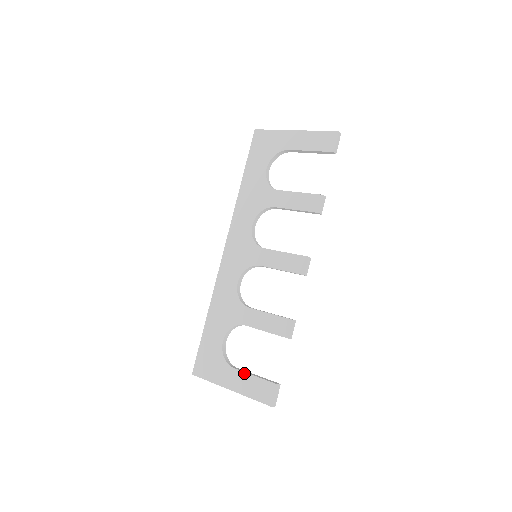
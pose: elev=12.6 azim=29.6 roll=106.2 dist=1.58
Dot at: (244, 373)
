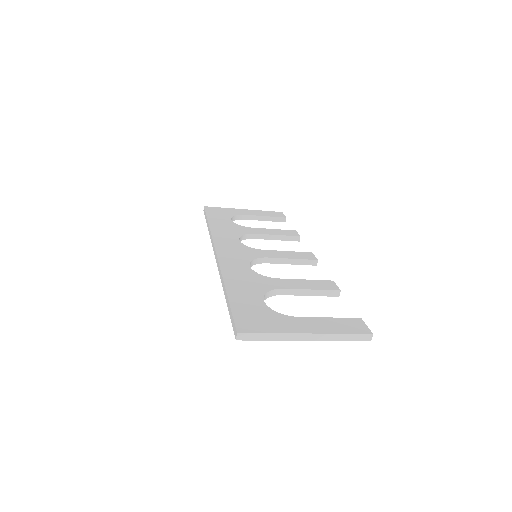
Dot at: (314, 317)
